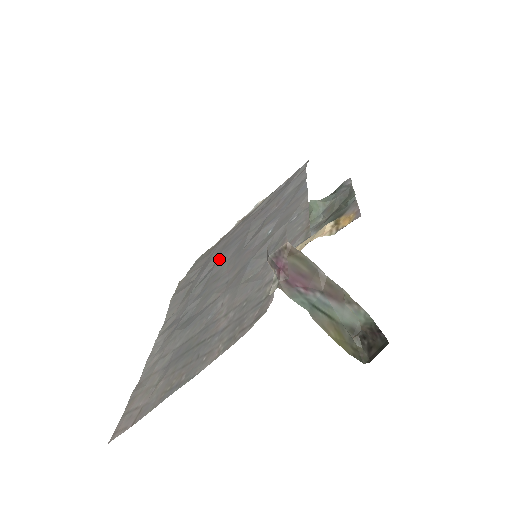
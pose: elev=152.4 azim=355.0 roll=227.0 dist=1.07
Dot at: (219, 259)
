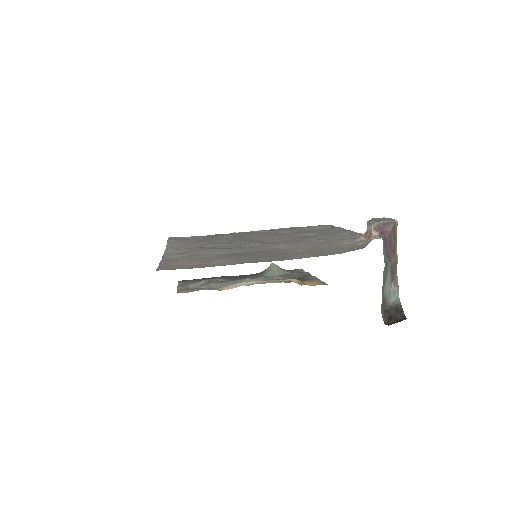
Dot at: (239, 236)
